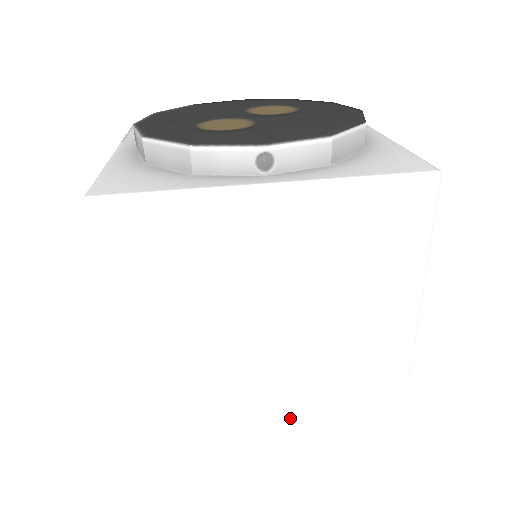
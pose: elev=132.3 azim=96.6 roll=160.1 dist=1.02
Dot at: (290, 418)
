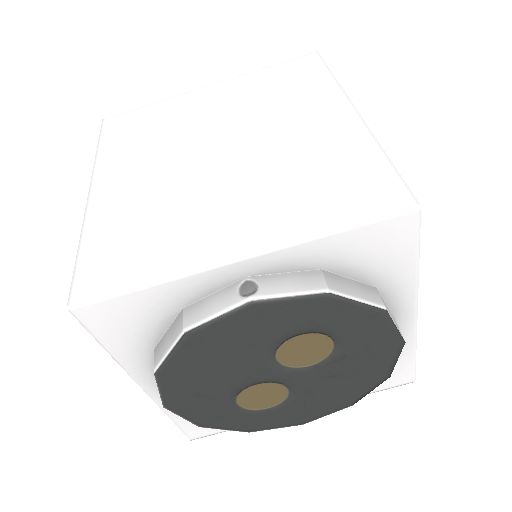
Dot at: occluded
